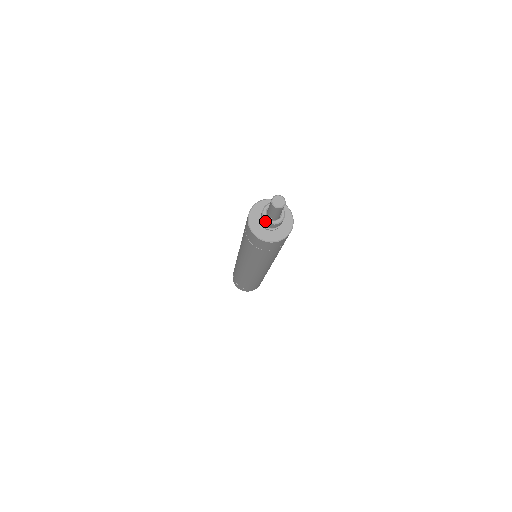
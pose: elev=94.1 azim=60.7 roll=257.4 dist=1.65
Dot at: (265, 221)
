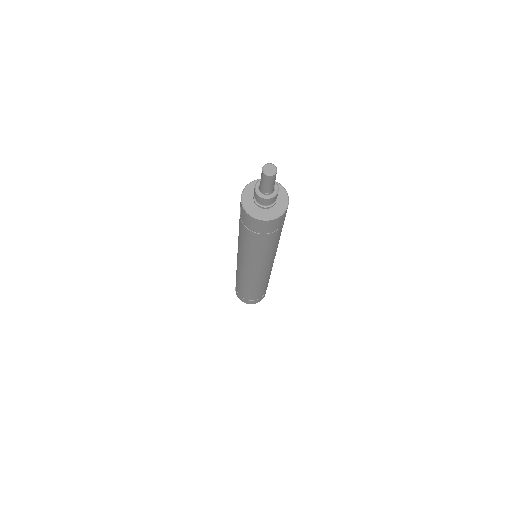
Dot at: (264, 199)
